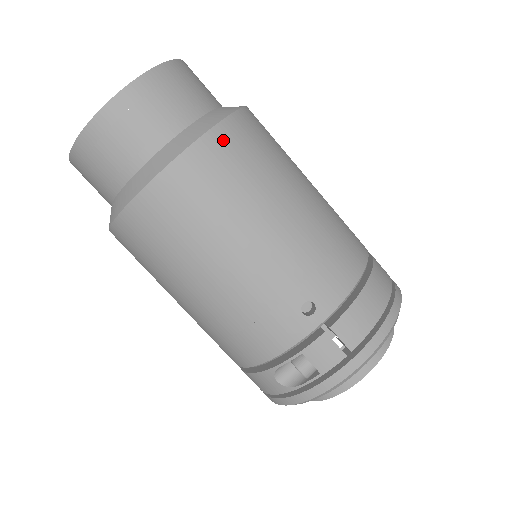
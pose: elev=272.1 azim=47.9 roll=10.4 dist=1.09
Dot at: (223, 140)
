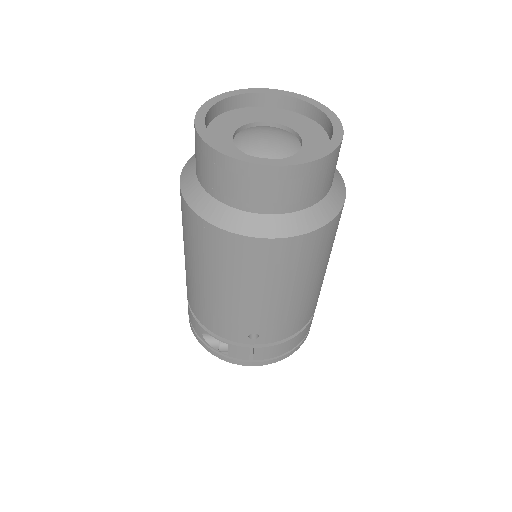
Dot at: (304, 243)
